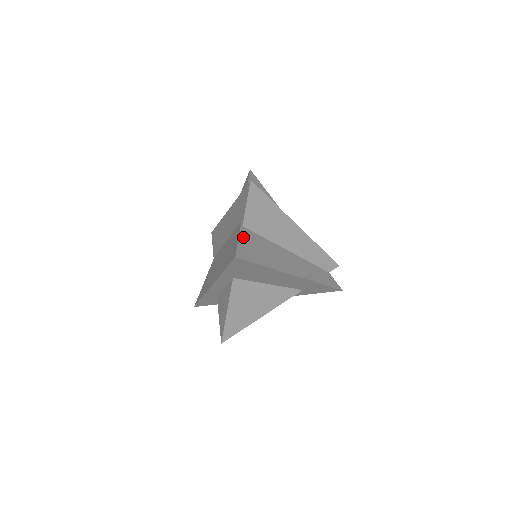
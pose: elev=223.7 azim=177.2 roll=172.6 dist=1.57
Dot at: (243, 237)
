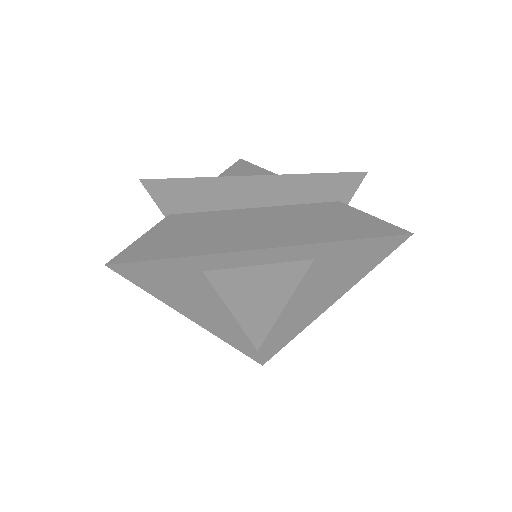
Dot at: occluded
